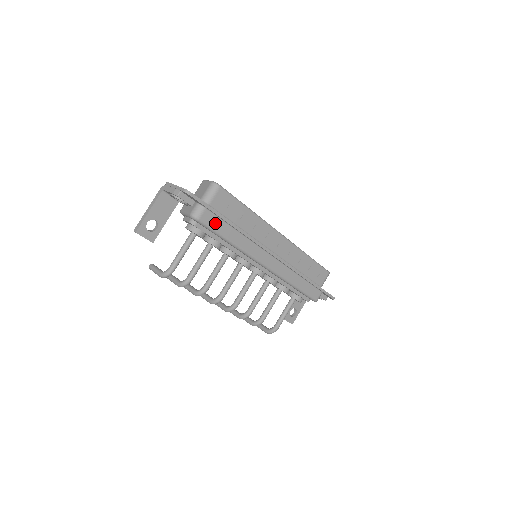
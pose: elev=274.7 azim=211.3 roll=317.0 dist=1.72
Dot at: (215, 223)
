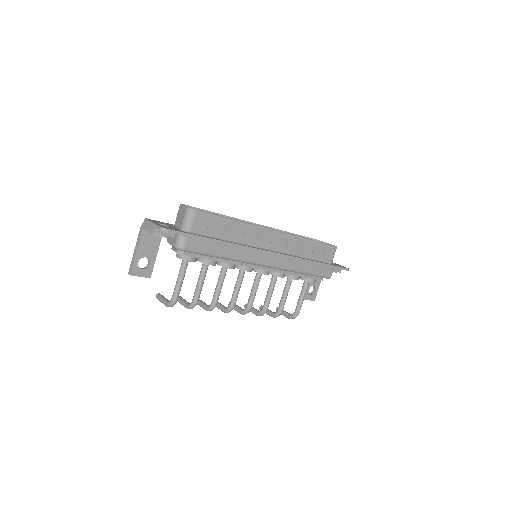
Dot at: (202, 246)
